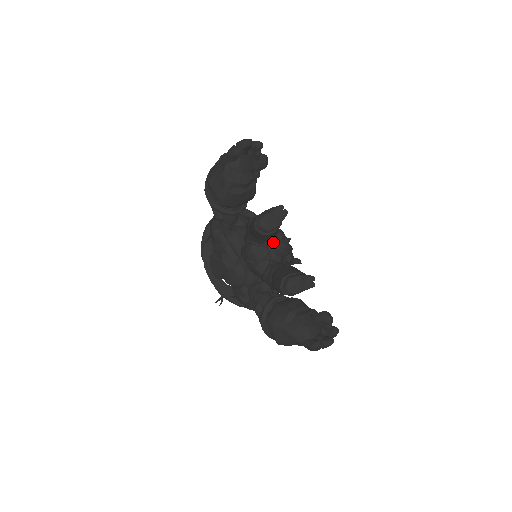
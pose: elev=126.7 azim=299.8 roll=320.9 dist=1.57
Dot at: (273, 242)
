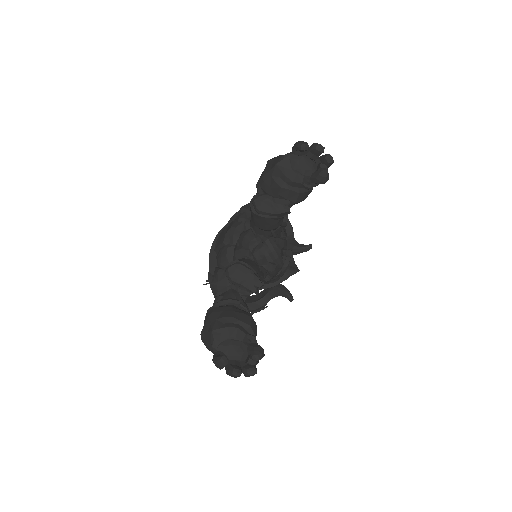
Dot at: (266, 239)
